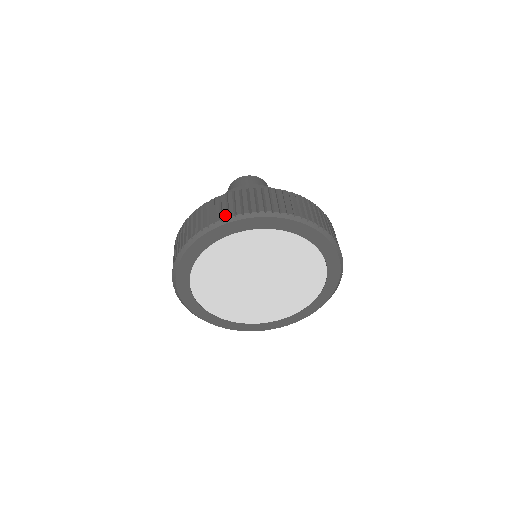
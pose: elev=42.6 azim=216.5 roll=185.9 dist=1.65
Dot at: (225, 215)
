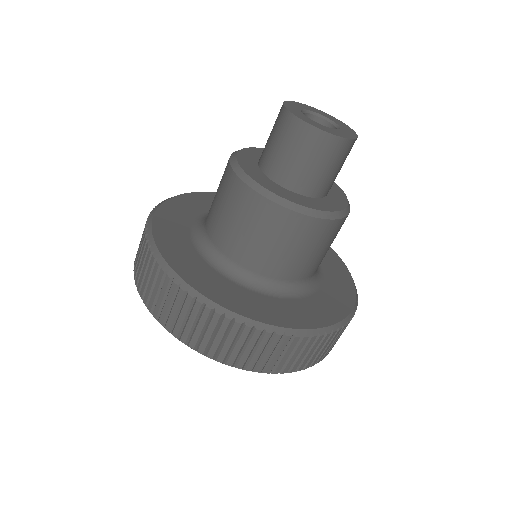
Dot at: (193, 345)
